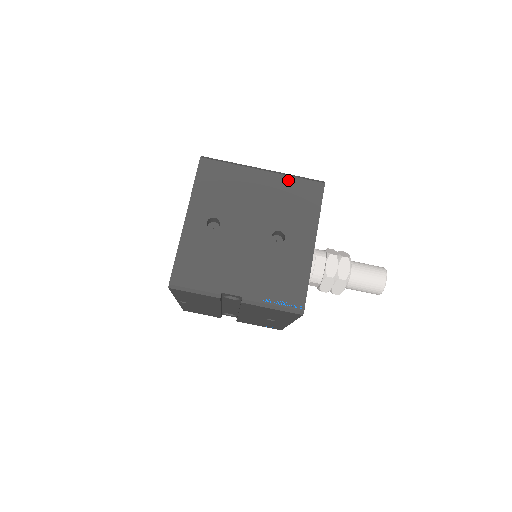
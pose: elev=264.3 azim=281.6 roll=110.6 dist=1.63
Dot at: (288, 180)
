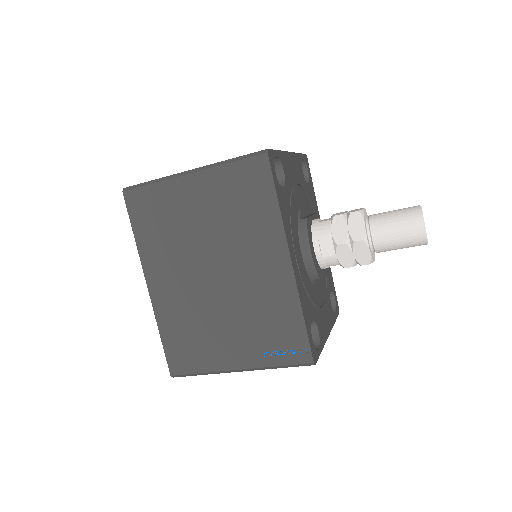
Dot at: occluded
